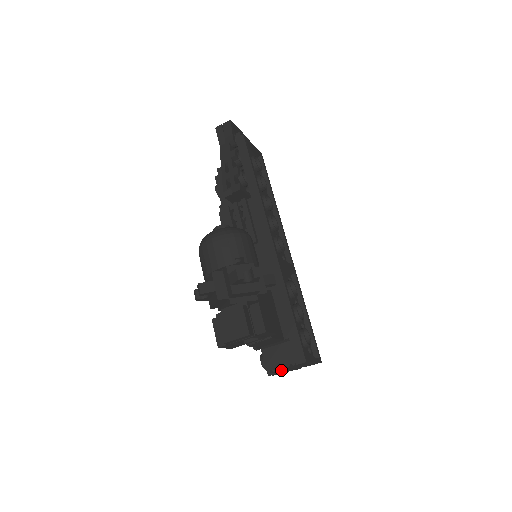
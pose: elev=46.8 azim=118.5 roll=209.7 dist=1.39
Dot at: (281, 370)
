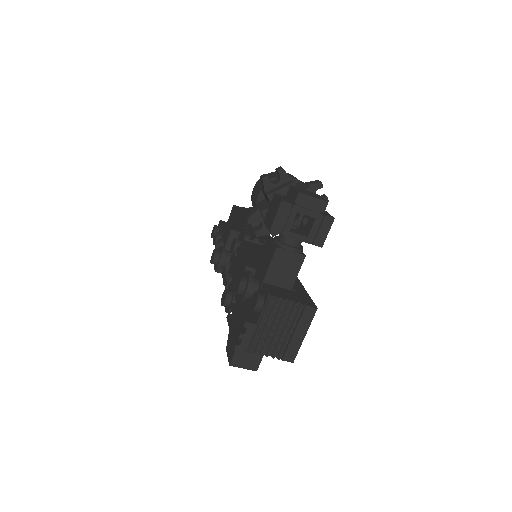
Dot at: (271, 317)
